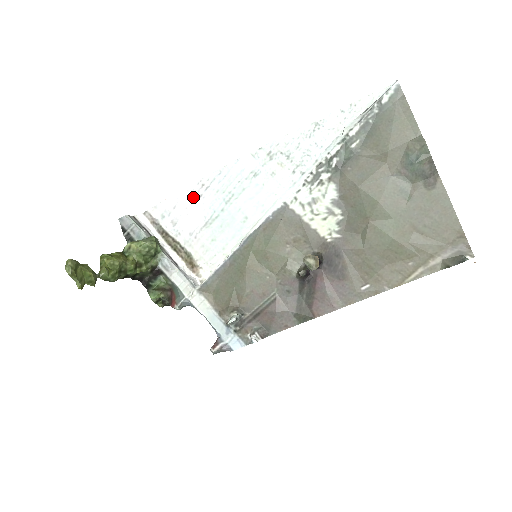
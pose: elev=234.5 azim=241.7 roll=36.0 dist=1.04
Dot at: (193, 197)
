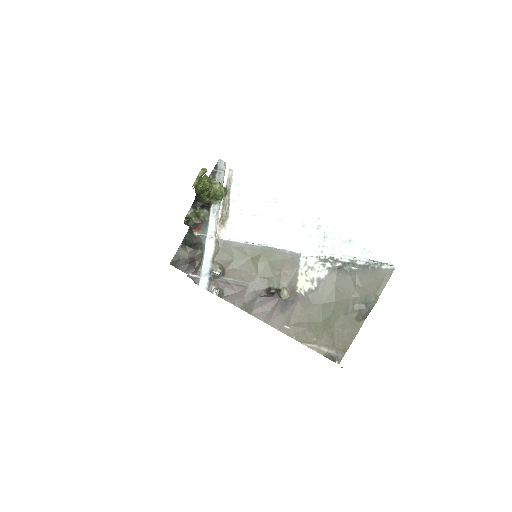
Dot at: (264, 197)
